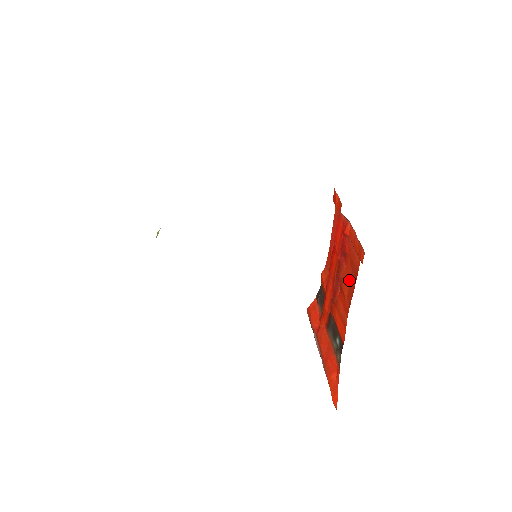
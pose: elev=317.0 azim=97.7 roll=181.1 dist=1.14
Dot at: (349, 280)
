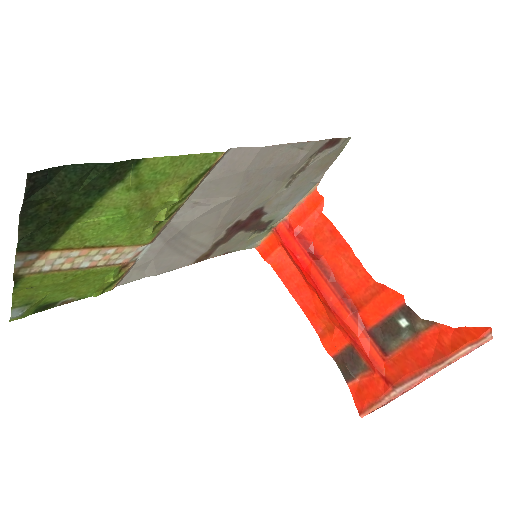
Dot at: (337, 254)
